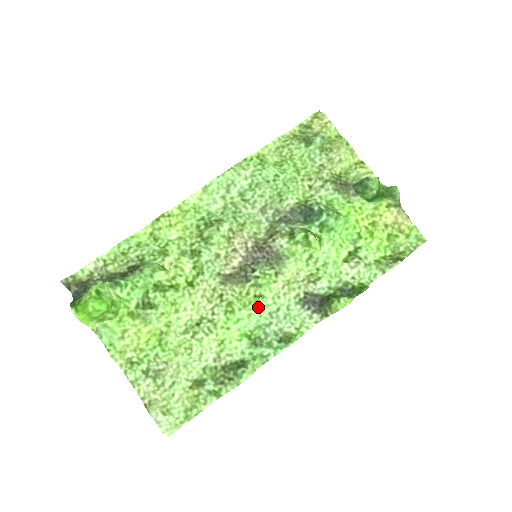
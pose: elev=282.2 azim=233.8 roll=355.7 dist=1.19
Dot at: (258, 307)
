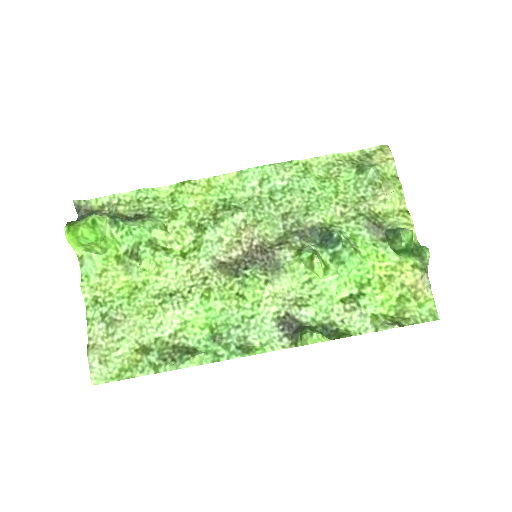
Dot at: (235, 305)
